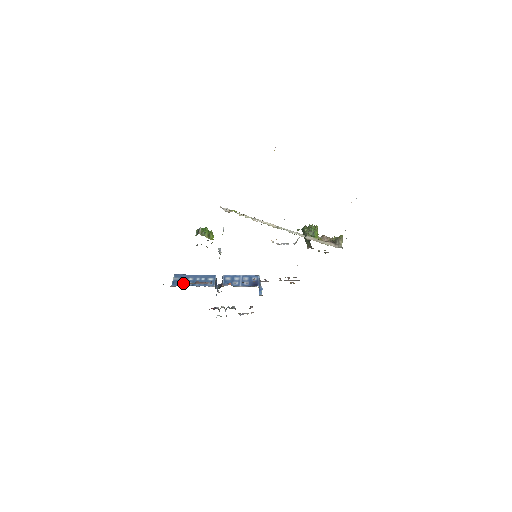
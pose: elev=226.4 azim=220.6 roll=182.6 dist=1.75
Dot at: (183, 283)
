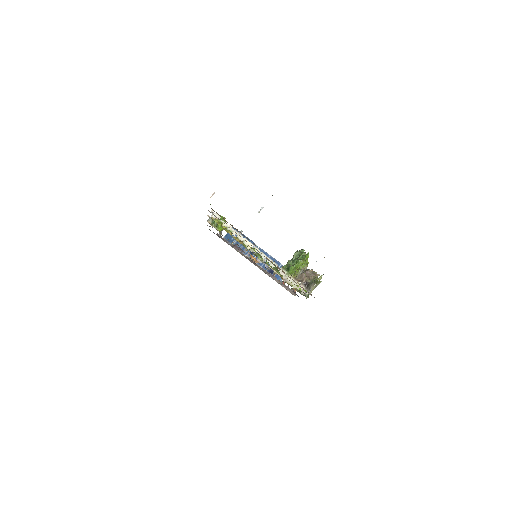
Dot at: (231, 239)
